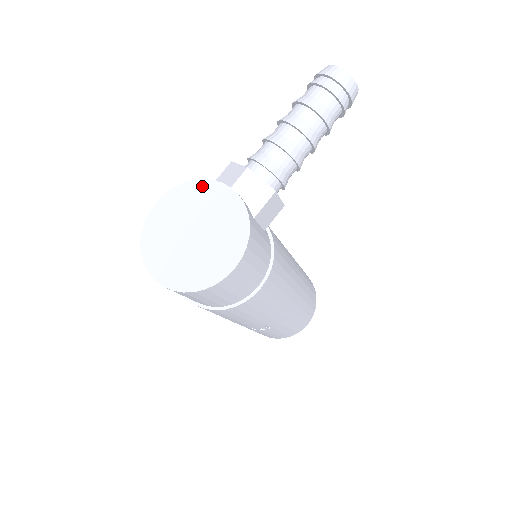
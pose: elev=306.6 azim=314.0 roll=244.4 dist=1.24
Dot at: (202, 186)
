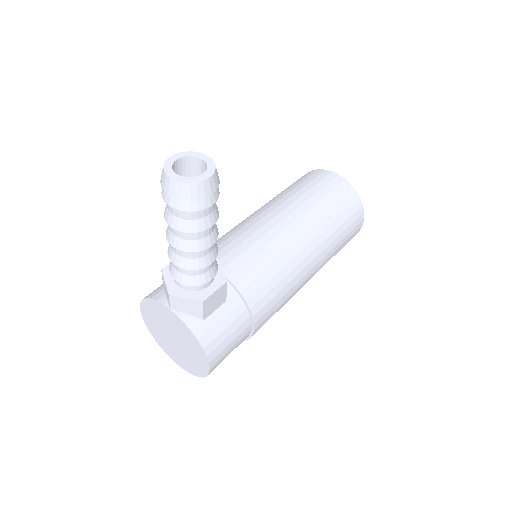
Dot at: (154, 304)
